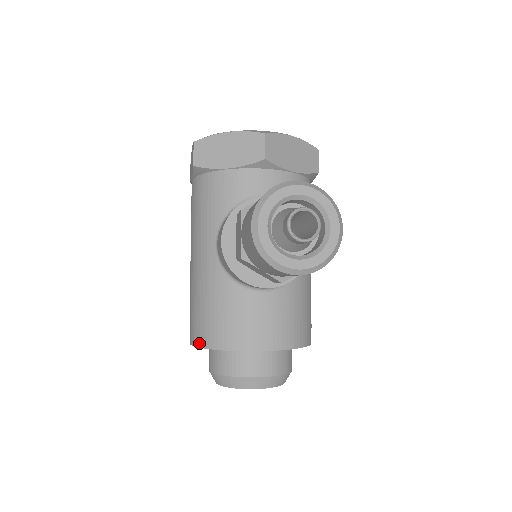
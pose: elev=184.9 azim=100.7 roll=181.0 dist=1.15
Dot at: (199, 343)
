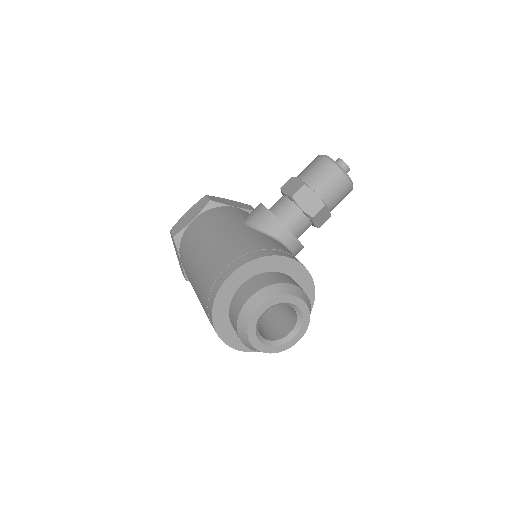
Dot at: (254, 257)
